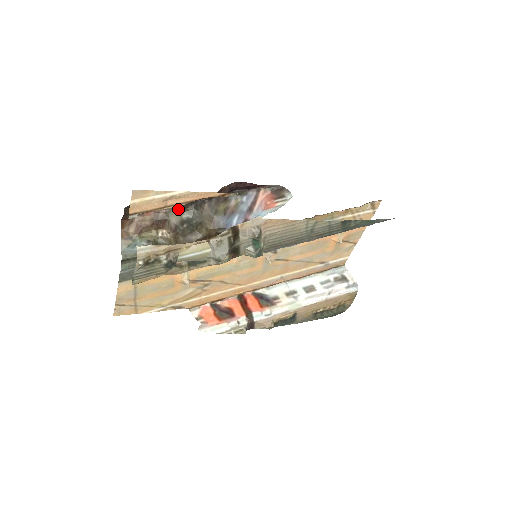
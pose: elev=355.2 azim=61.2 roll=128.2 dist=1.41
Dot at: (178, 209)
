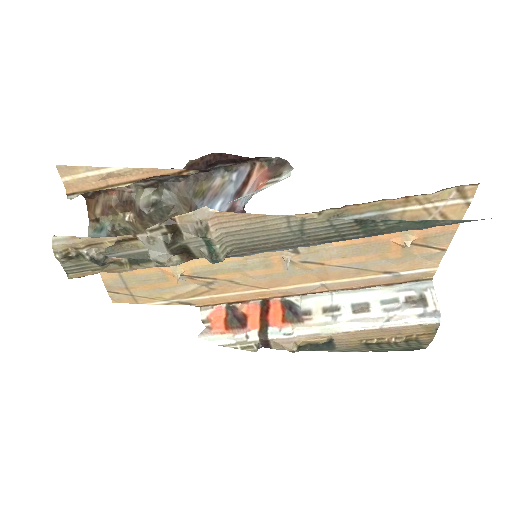
Dot at: (146, 188)
